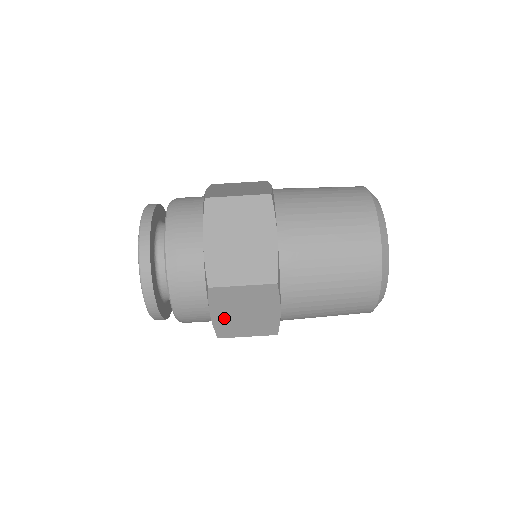
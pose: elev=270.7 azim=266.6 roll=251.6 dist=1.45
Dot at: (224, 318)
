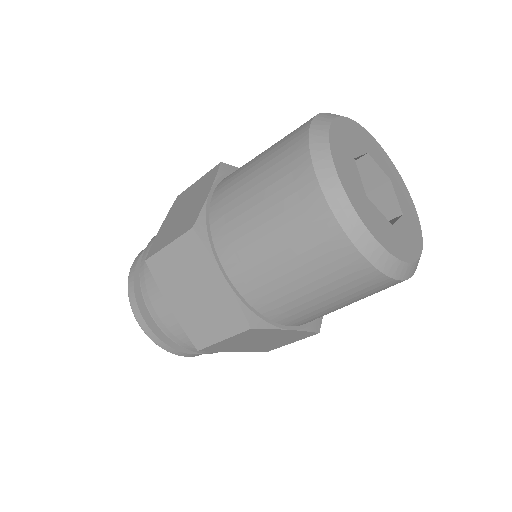
Dot at: occluded
